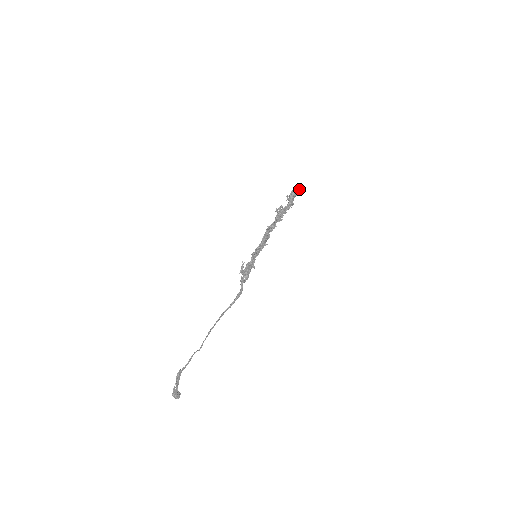
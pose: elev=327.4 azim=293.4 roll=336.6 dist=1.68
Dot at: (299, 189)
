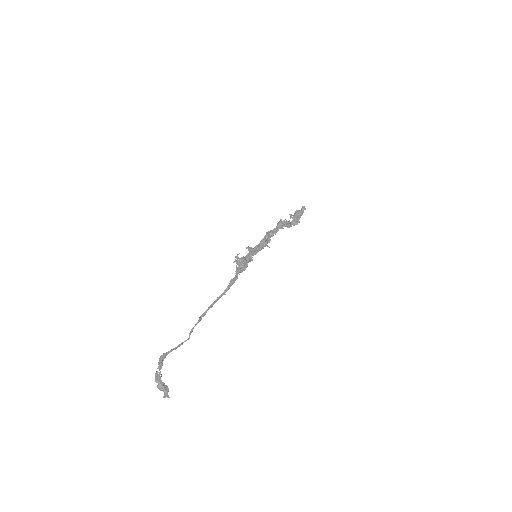
Dot at: occluded
